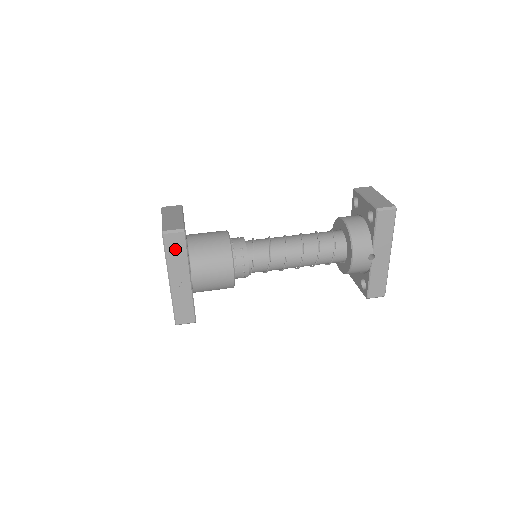
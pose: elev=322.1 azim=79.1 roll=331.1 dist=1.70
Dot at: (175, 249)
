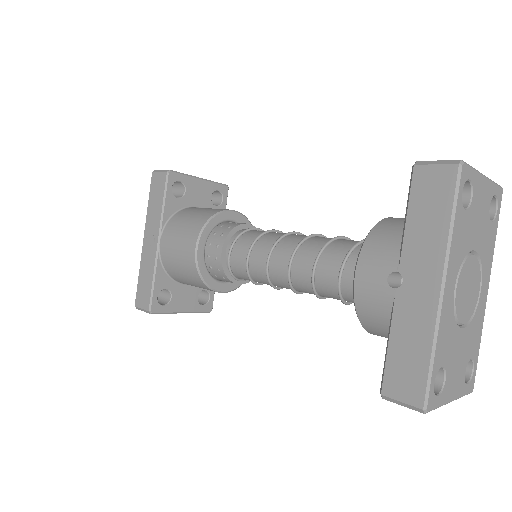
Dot at: (156, 194)
